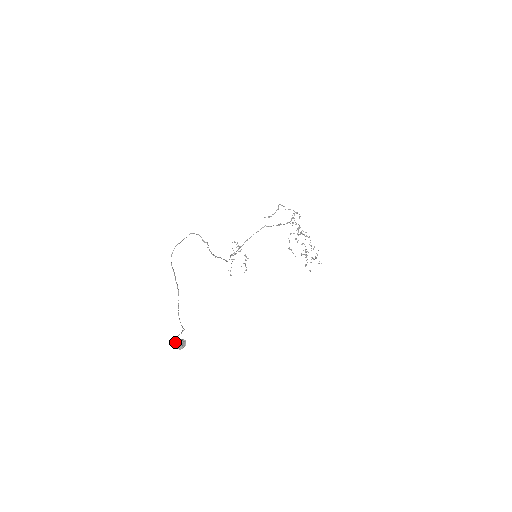
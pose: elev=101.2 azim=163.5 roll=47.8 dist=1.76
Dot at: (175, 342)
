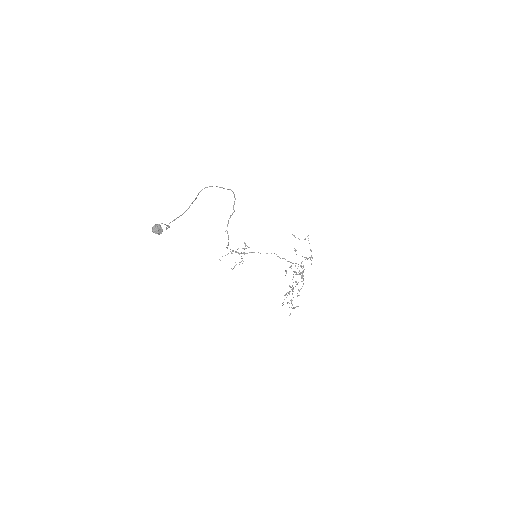
Dot at: (156, 224)
